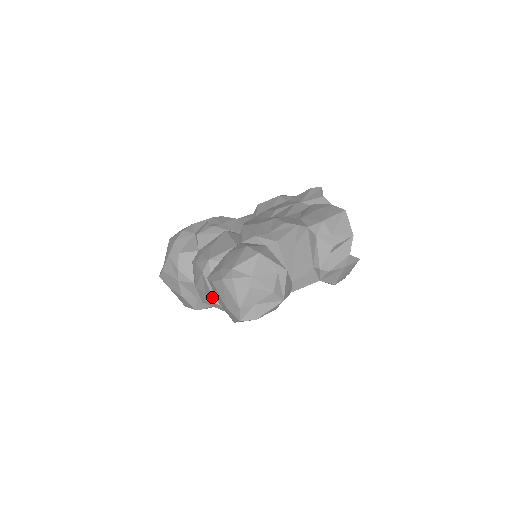
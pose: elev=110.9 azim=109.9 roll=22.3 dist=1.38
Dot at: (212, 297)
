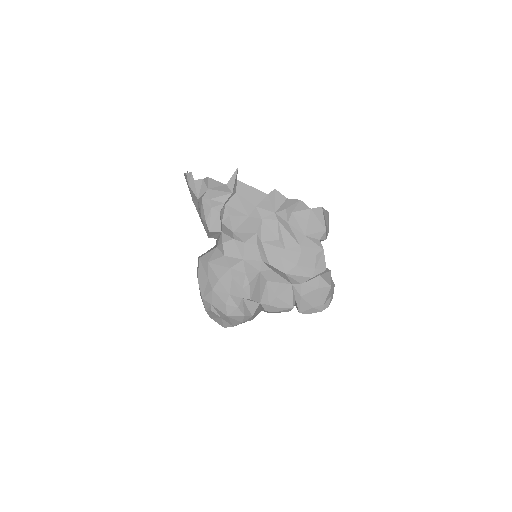
Dot at: occluded
